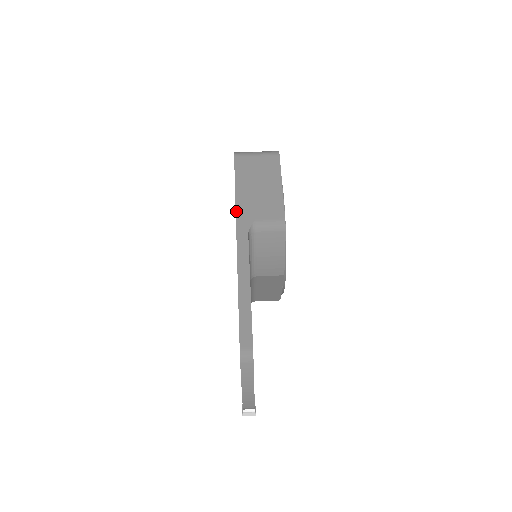
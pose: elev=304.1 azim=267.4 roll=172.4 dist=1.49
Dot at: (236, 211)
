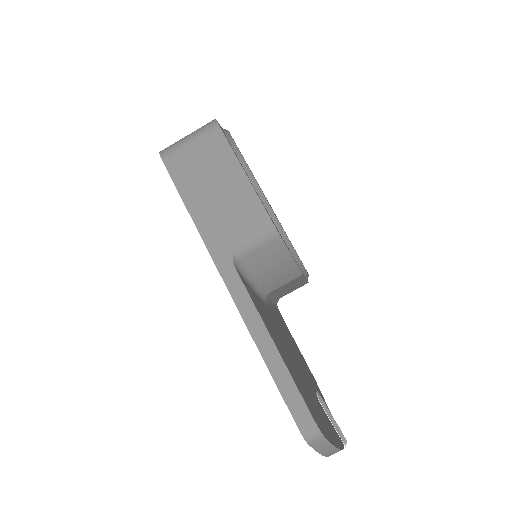
Dot at: (204, 241)
